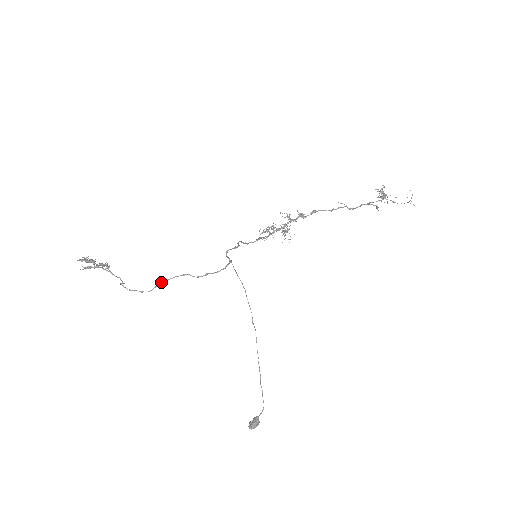
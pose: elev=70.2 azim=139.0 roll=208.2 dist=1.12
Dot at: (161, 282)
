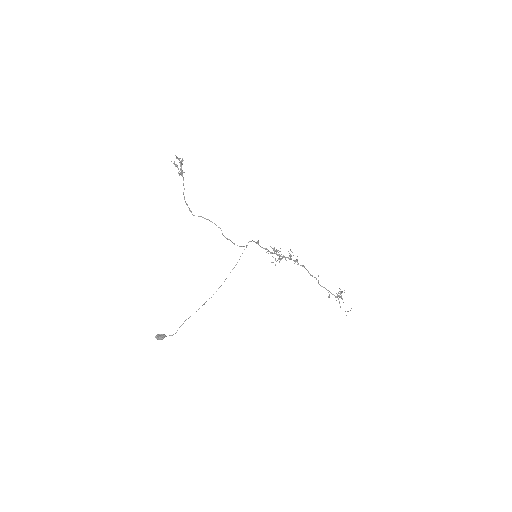
Dot at: occluded
